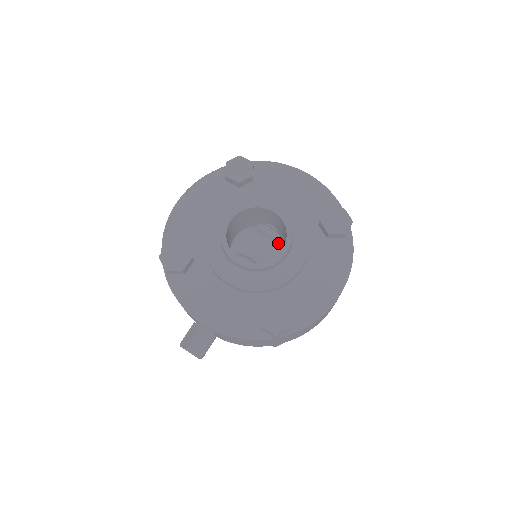
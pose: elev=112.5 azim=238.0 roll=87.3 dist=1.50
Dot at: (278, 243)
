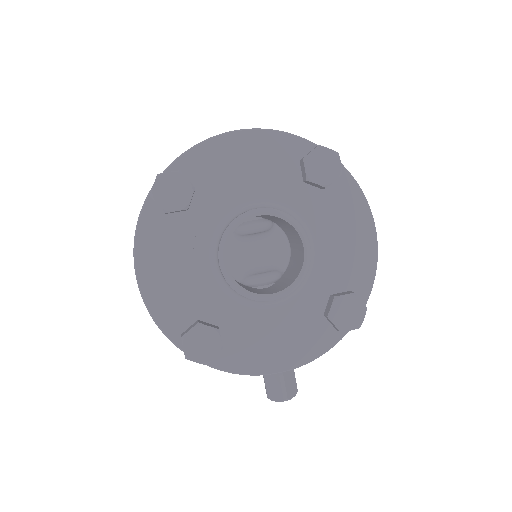
Dot at: (272, 229)
